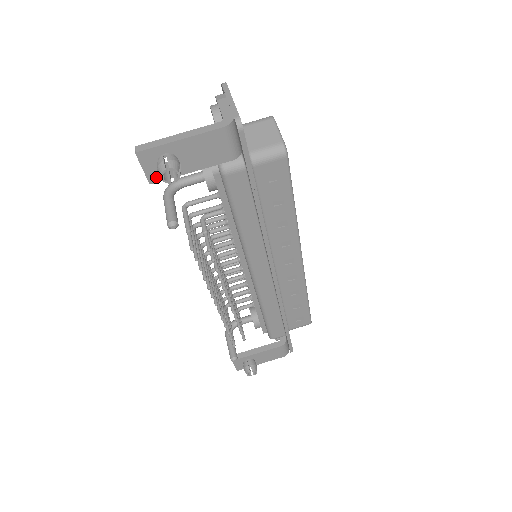
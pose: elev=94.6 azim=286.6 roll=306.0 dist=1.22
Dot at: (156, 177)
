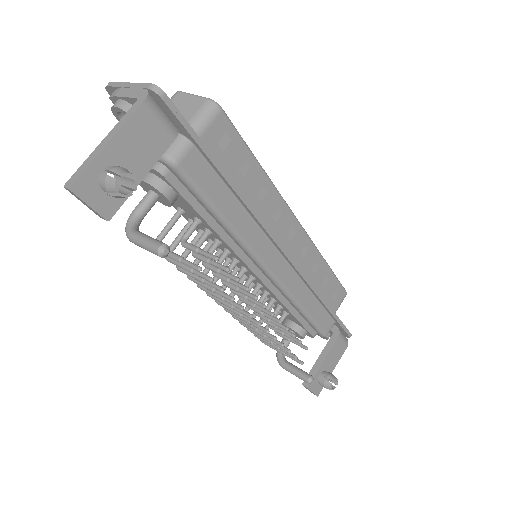
Dot at: (109, 208)
